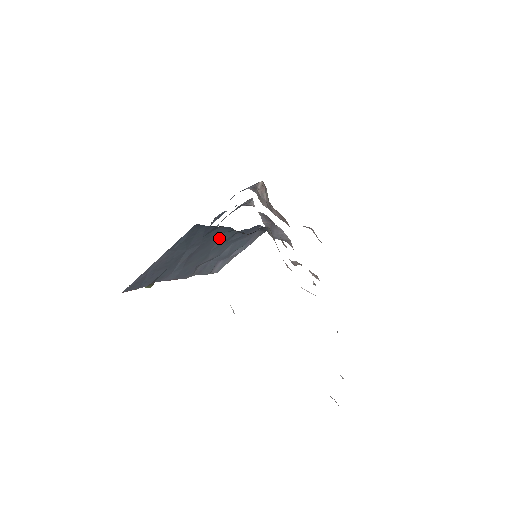
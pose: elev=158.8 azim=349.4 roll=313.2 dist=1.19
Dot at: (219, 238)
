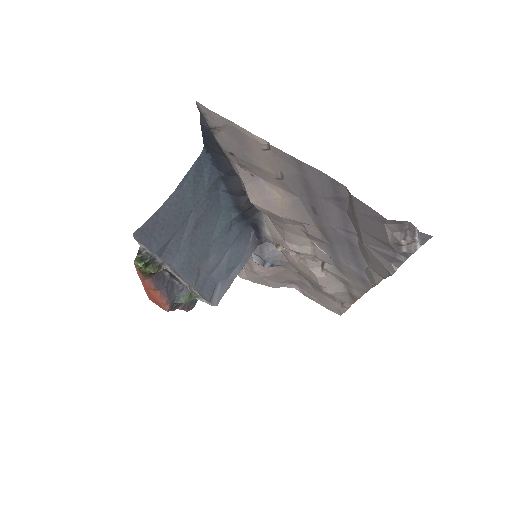
Dot at: (219, 219)
